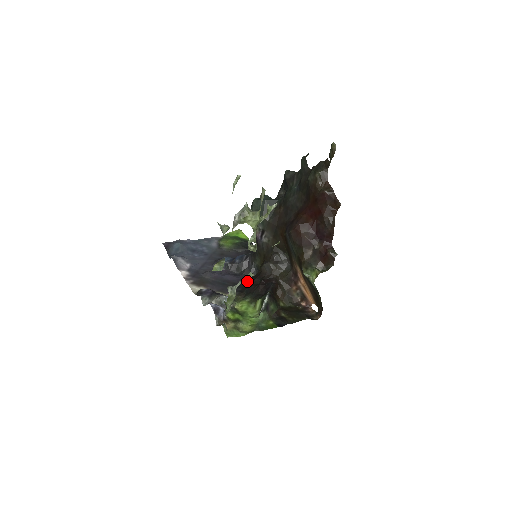
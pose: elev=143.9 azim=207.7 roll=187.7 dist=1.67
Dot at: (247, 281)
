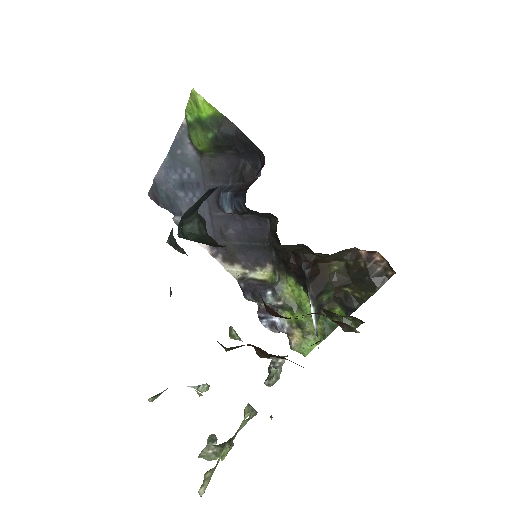
Dot at: (273, 237)
